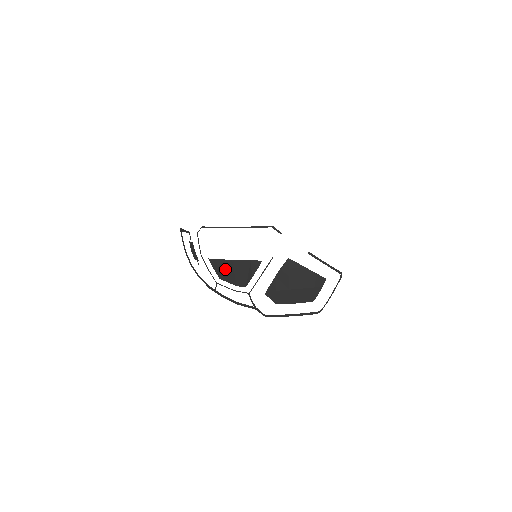
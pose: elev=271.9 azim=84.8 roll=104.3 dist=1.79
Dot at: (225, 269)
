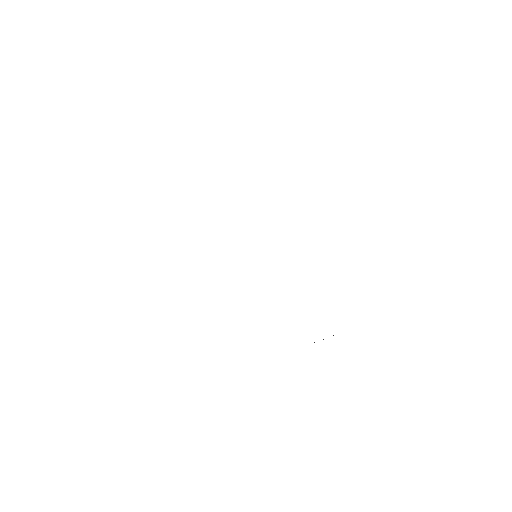
Dot at: occluded
